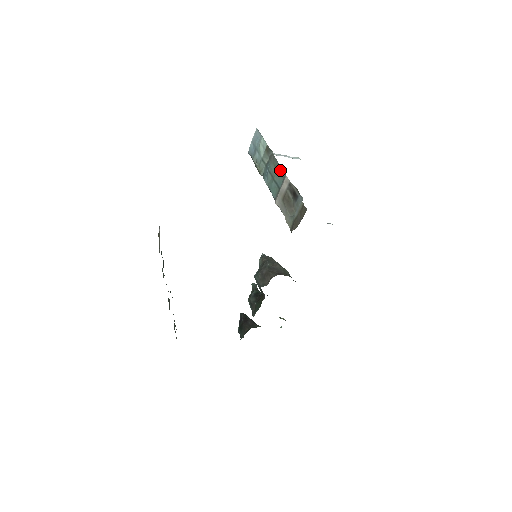
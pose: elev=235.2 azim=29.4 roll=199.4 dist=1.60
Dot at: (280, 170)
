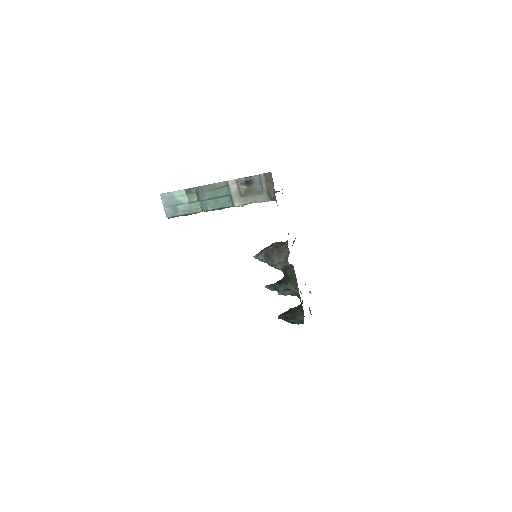
Dot at: (218, 185)
